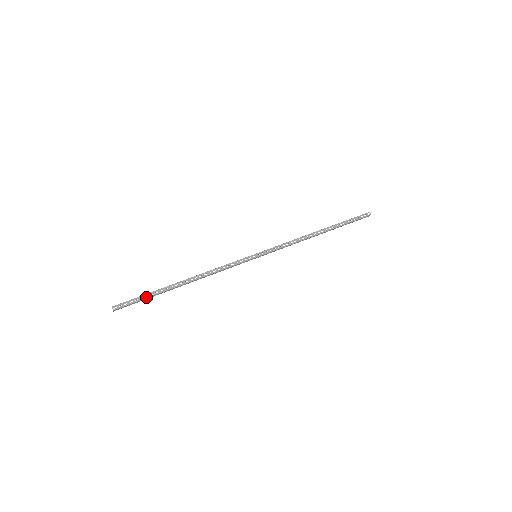
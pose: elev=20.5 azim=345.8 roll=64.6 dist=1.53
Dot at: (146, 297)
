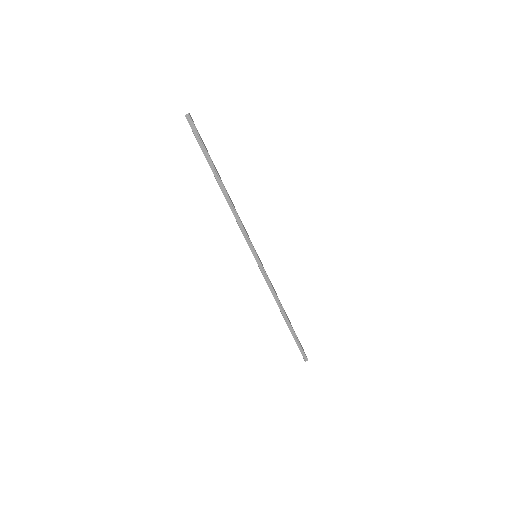
Dot at: (206, 148)
